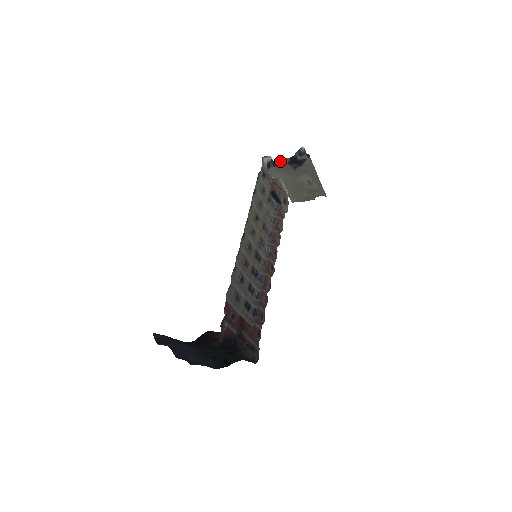
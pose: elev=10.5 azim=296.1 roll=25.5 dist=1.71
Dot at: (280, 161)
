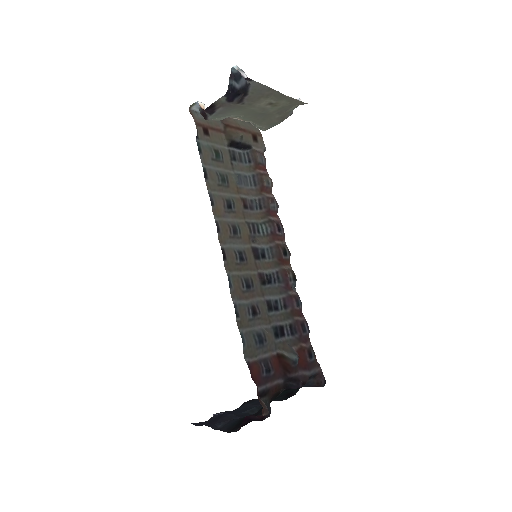
Dot at: (214, 105)
